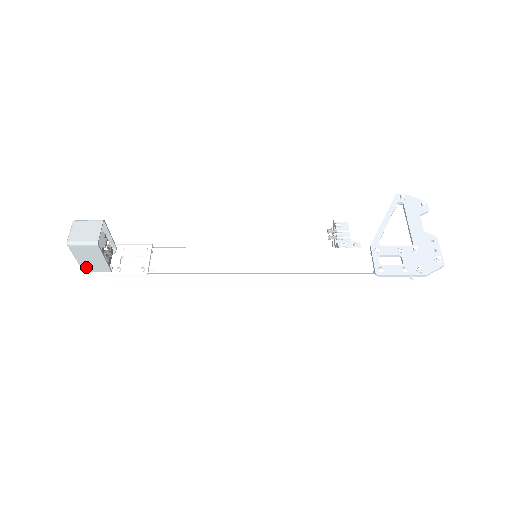
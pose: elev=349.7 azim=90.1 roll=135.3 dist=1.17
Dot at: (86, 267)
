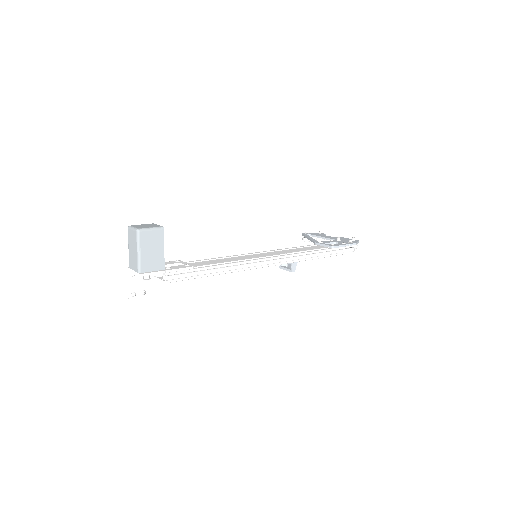
Dot at: (144, 265)
